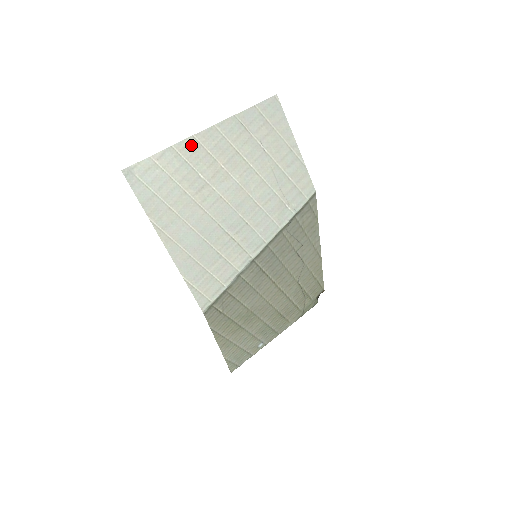
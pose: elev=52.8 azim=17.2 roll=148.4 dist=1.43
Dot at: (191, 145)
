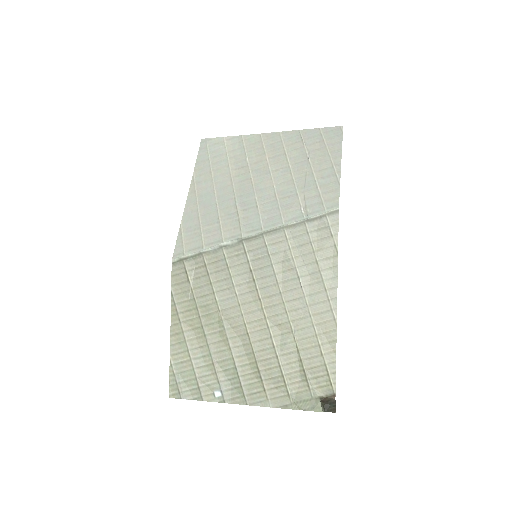
Dot at: (255, 139)
